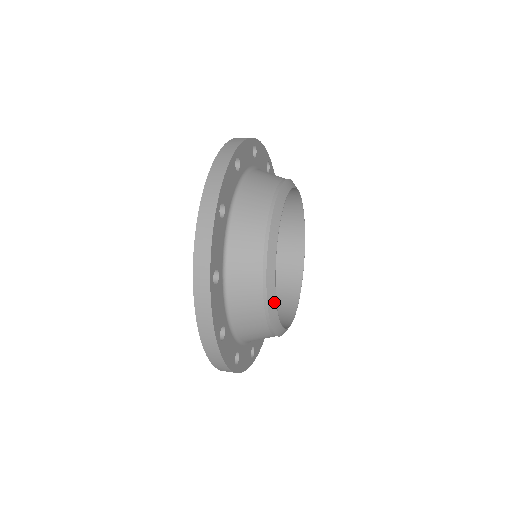
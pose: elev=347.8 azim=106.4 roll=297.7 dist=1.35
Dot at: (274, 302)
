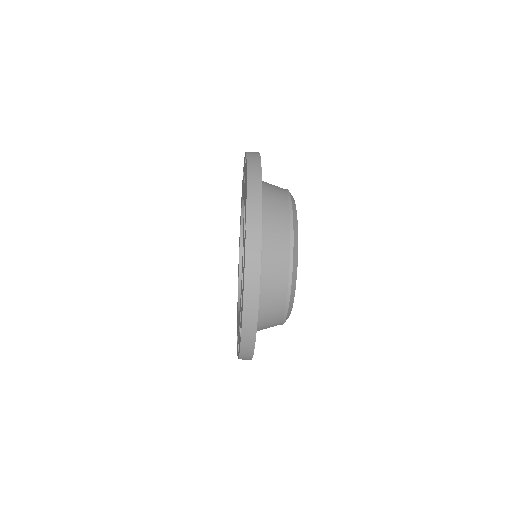
Dot at: (296, 268)
